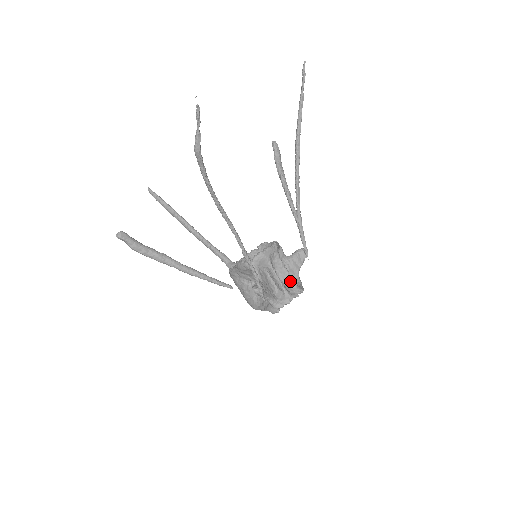
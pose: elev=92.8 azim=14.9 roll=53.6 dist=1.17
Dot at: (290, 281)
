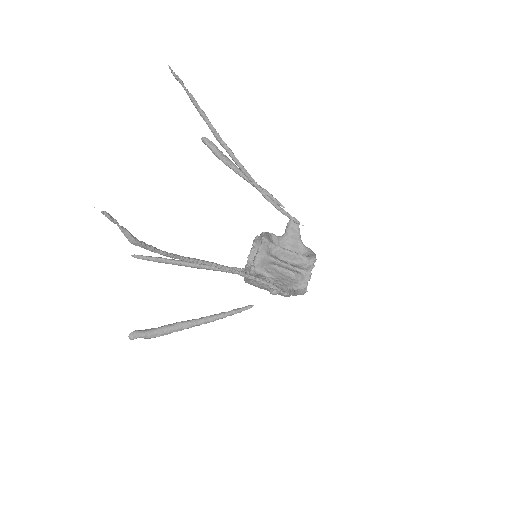
Dot at: (299, 258)
